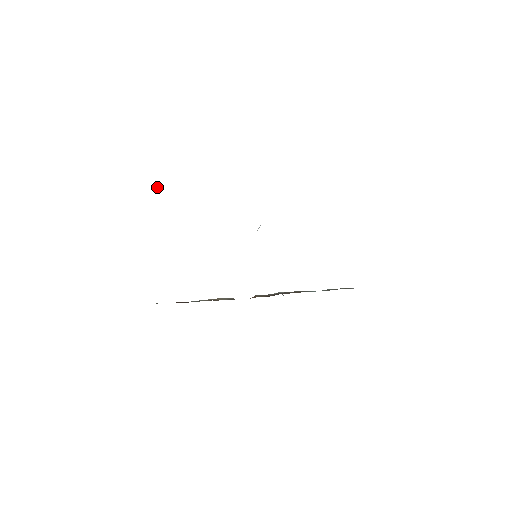
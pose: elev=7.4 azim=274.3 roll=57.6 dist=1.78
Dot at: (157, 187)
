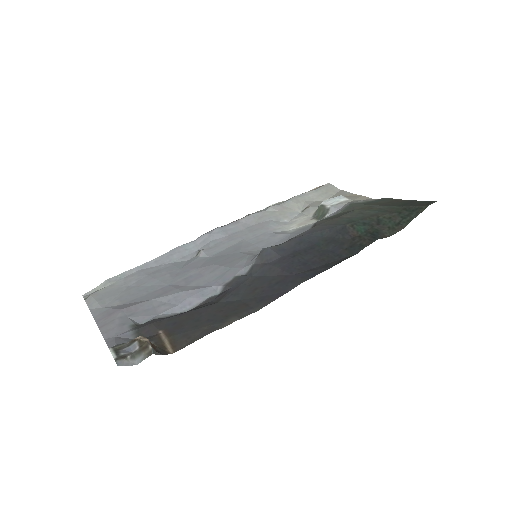
Dot at: (152, 348)
